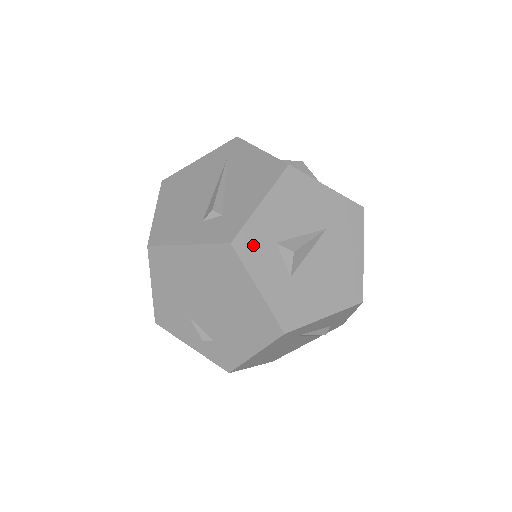
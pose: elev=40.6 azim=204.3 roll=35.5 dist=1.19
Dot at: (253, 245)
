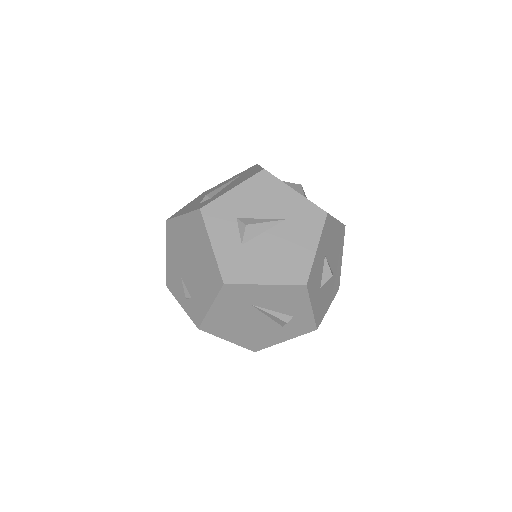
Dot at: (217, 214)
